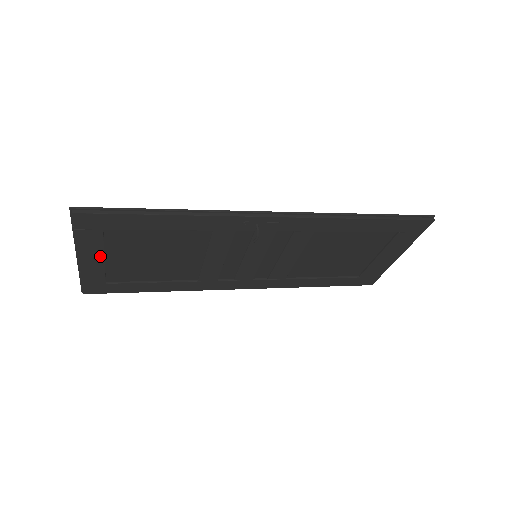
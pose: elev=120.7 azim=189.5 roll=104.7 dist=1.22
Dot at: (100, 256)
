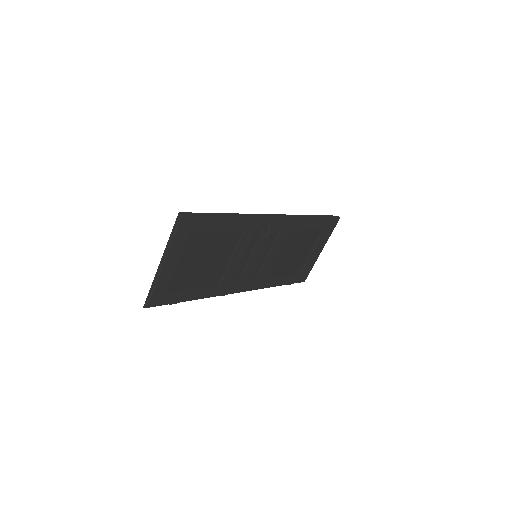
Dot at: (177, 260)
